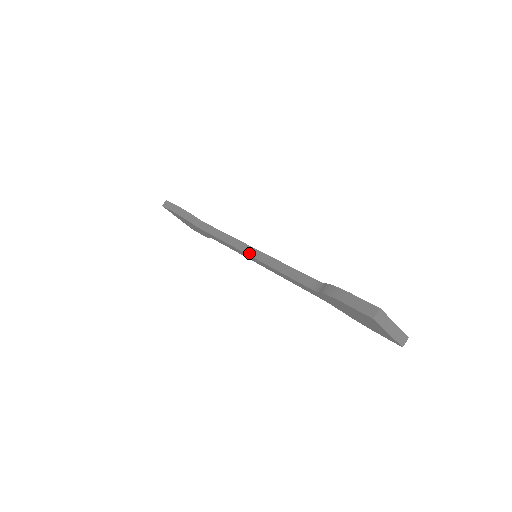
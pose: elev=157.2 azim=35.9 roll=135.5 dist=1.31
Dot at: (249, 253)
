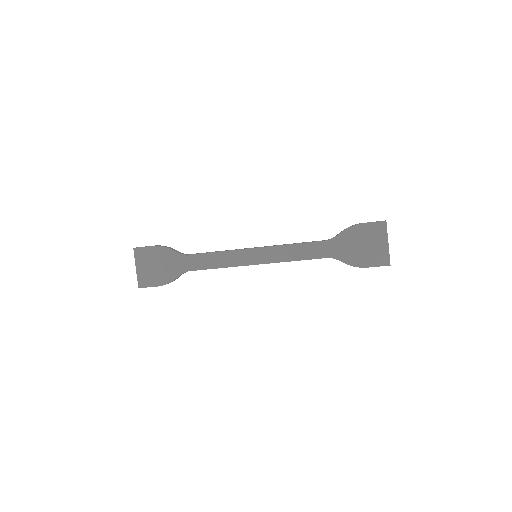
Dot at: (256, 247)
